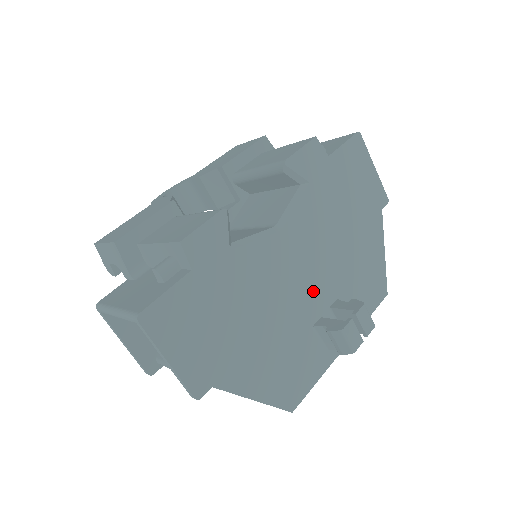
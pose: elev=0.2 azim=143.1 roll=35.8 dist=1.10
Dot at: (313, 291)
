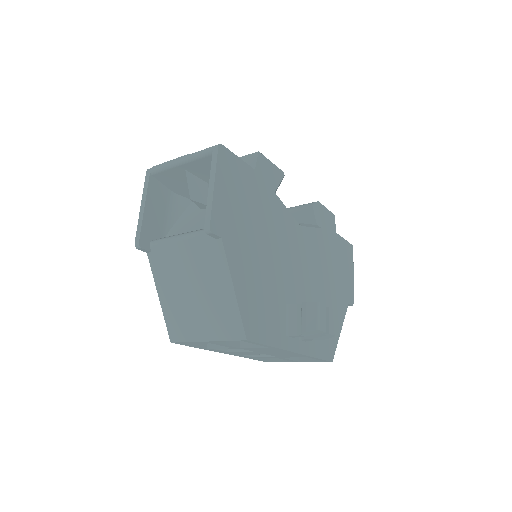
Dot at: (298, 284)
